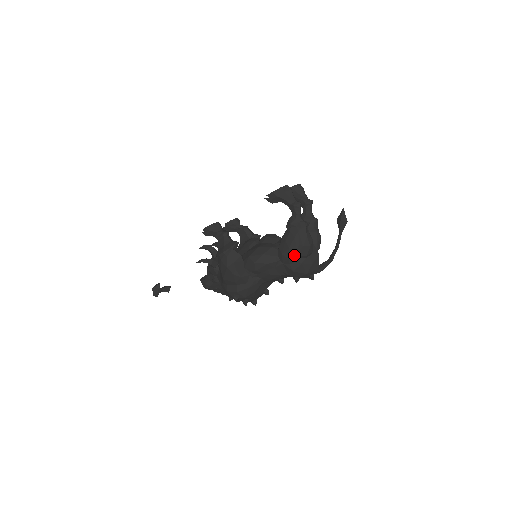
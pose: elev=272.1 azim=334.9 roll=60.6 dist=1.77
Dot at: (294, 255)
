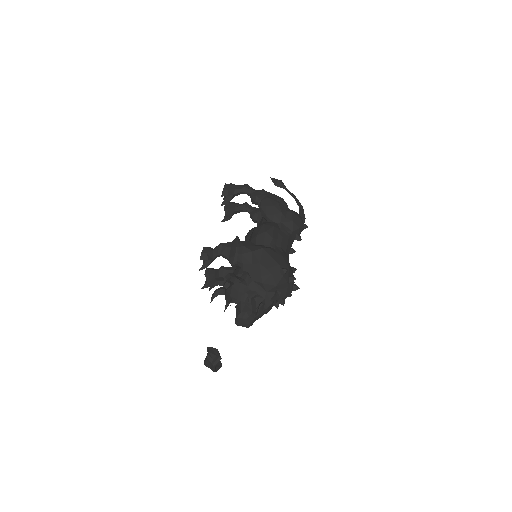
Dot at: (281, 208)
